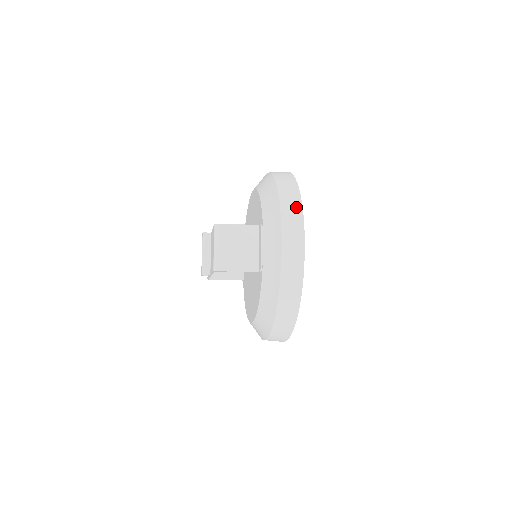
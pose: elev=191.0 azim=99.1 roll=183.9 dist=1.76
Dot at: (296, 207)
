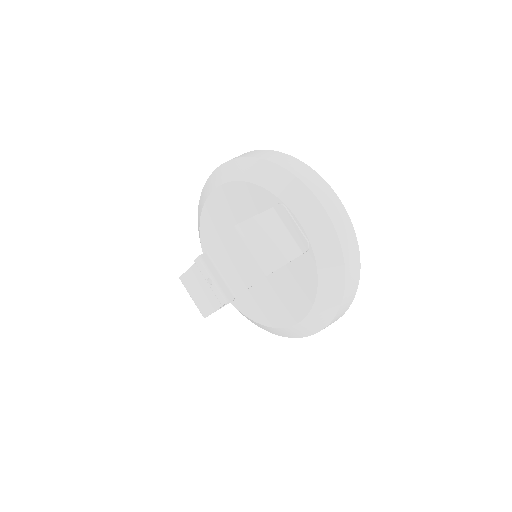
Dot at: (305, 168)
